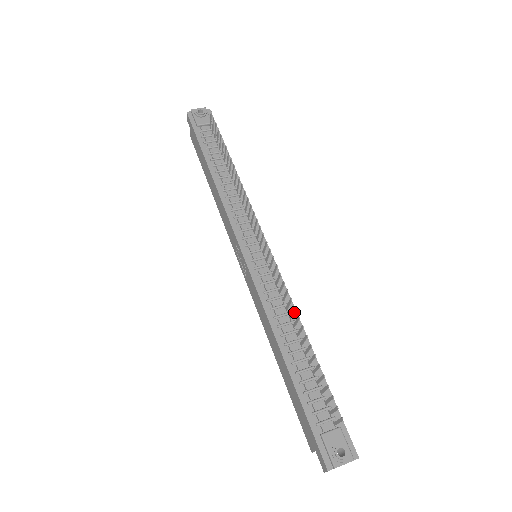
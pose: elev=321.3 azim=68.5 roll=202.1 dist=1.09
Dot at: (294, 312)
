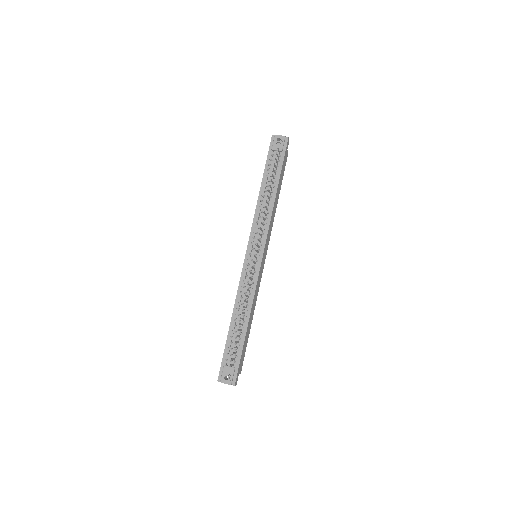
Dot at: (252, 300)
